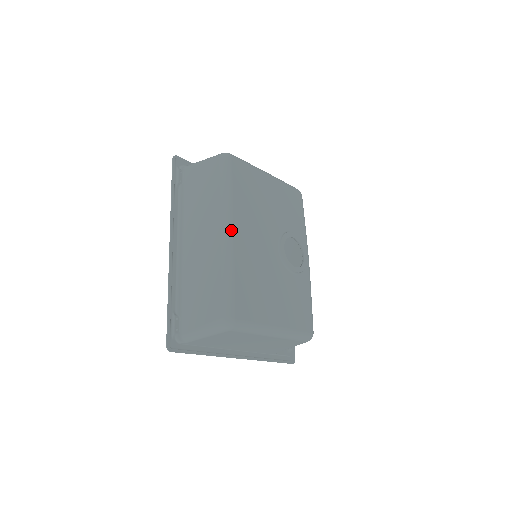
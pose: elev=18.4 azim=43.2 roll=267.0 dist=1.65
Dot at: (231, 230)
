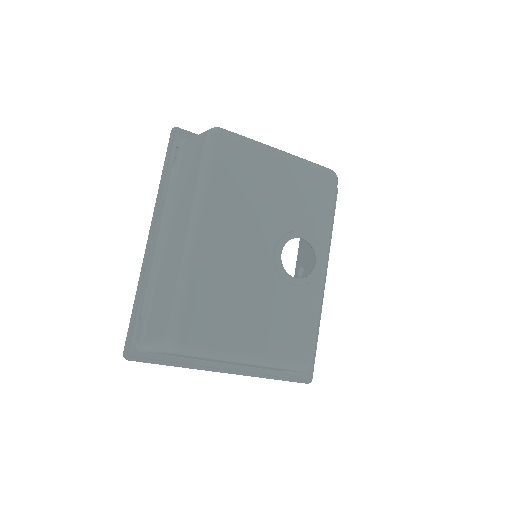
Dot at: (198, 230)
